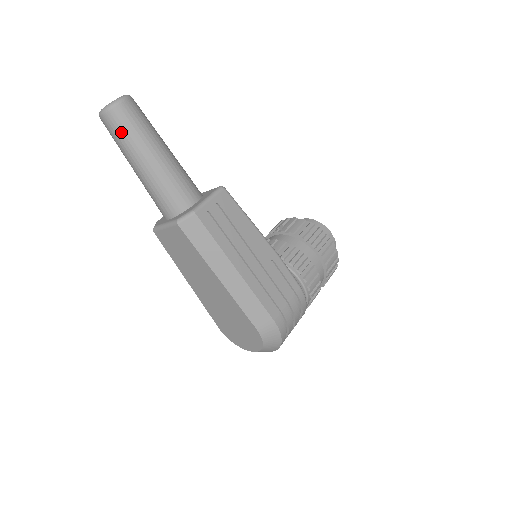
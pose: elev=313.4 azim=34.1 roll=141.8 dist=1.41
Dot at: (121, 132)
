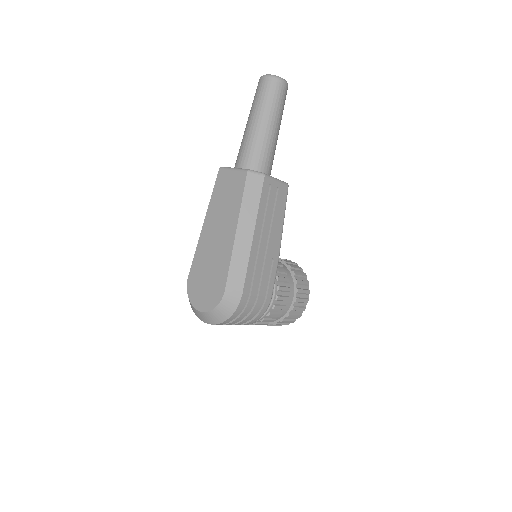
Dot at: (267, 95)
